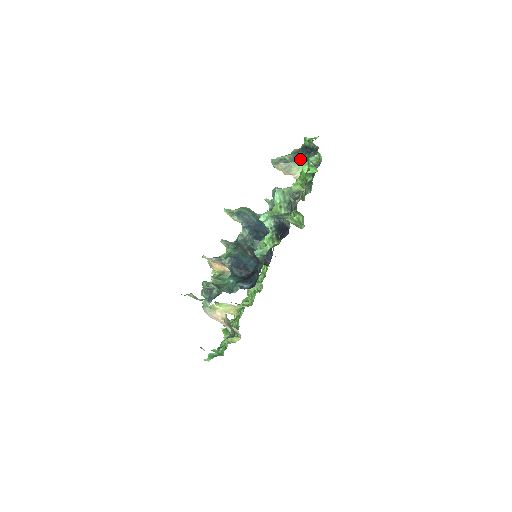
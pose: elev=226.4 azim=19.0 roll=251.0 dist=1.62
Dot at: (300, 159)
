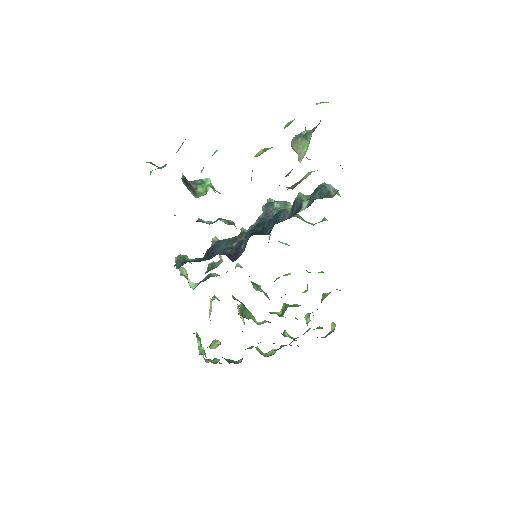
Dot at: (310, 133)
